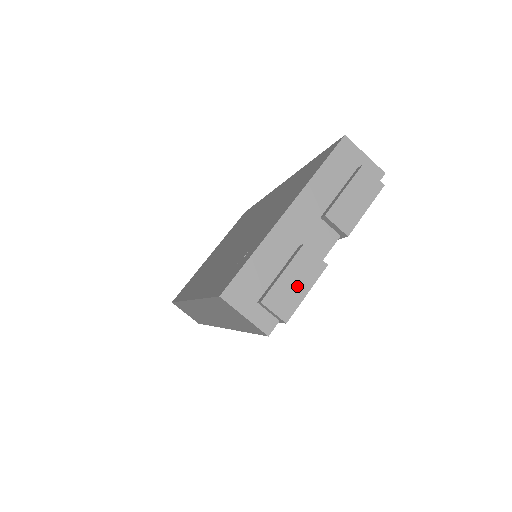
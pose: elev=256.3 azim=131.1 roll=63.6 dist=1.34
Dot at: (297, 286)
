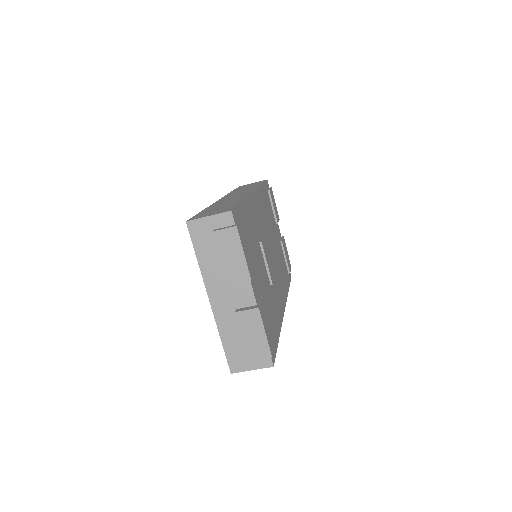
Dot at: (256, 336)
